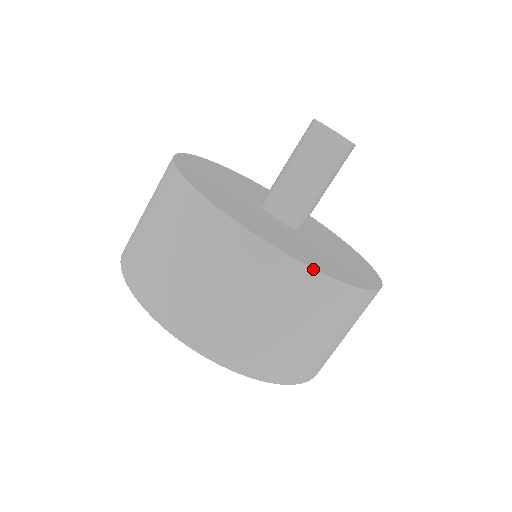
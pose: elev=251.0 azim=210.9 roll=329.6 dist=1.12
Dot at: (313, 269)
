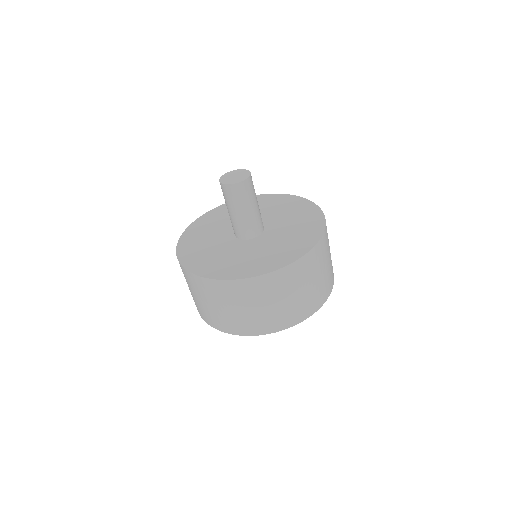
Dot at: (274, 271)
